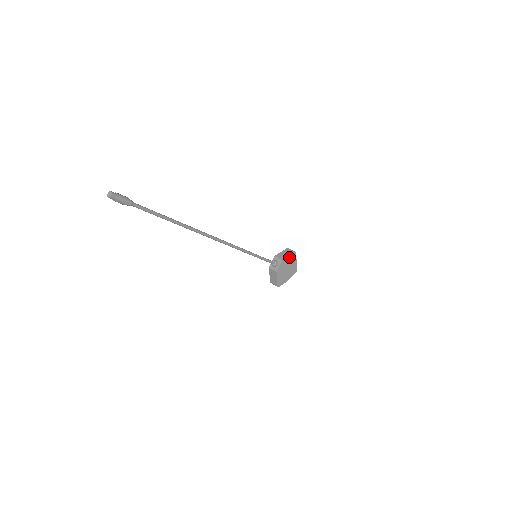
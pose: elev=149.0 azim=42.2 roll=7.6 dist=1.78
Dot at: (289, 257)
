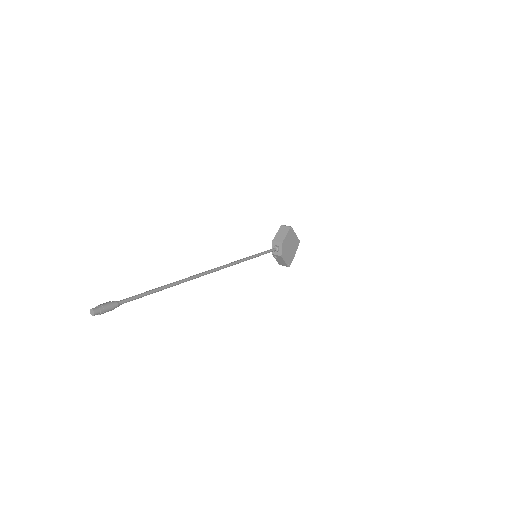
Dot at: (287, 235)
